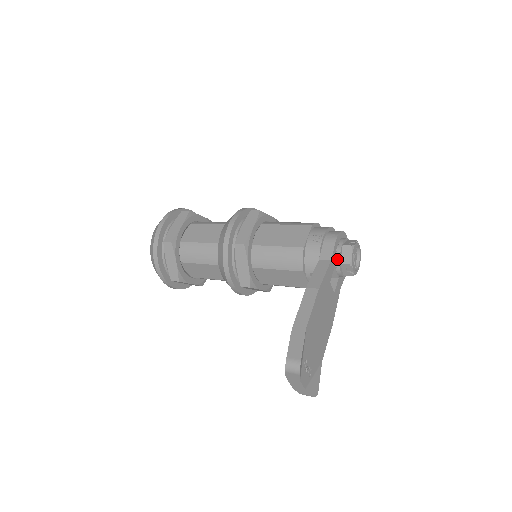
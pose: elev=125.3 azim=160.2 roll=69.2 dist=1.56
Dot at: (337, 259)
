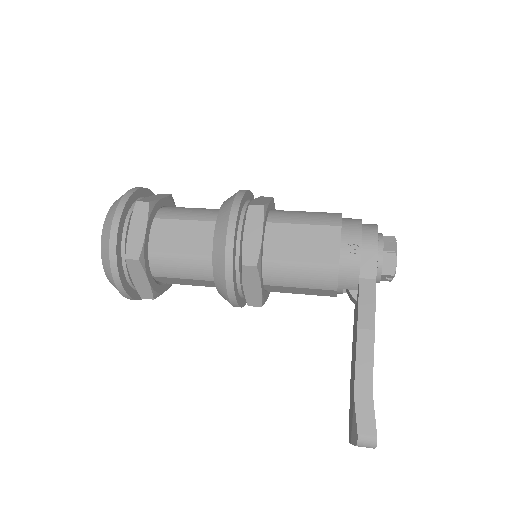
Dot at: (378, 271)
